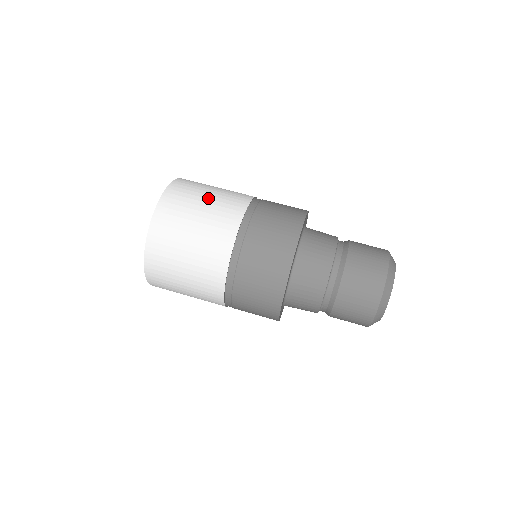
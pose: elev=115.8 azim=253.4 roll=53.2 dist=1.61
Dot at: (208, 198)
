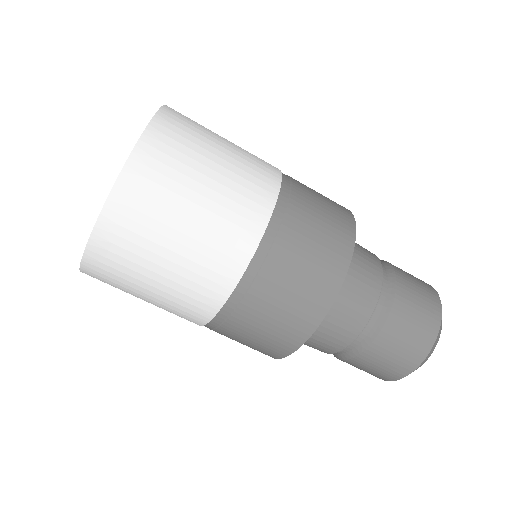
Dot at: (223, 151)
